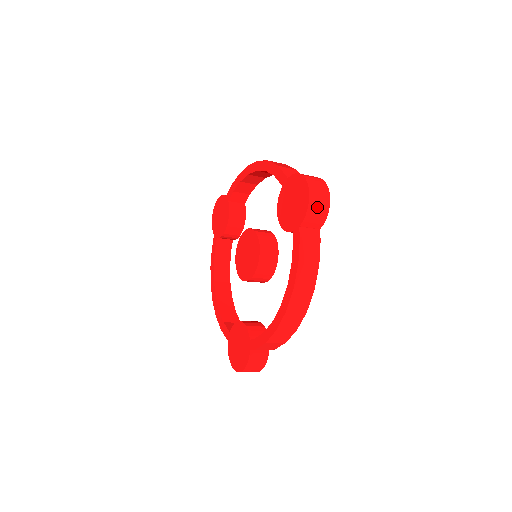
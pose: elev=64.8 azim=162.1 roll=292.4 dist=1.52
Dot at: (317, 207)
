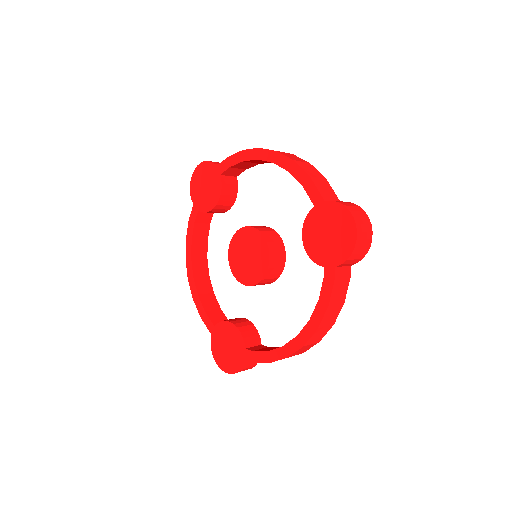
Dot at: (360, 250)
